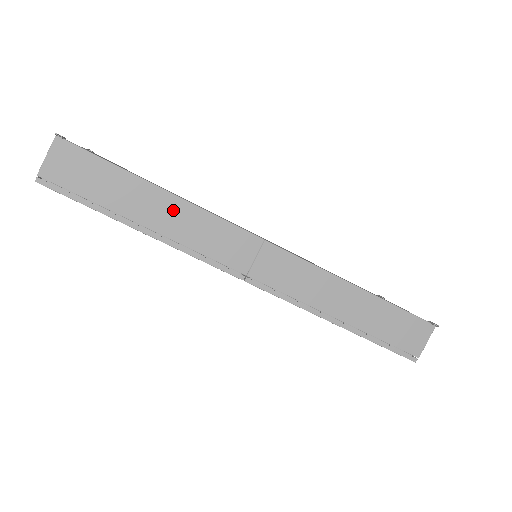
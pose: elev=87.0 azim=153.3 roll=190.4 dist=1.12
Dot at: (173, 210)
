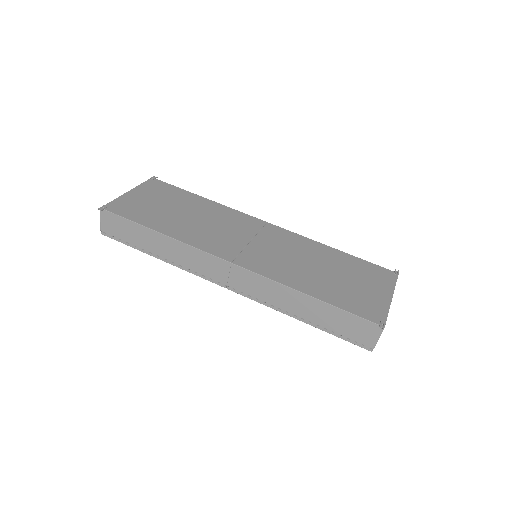
Dot at: (171, 246)
